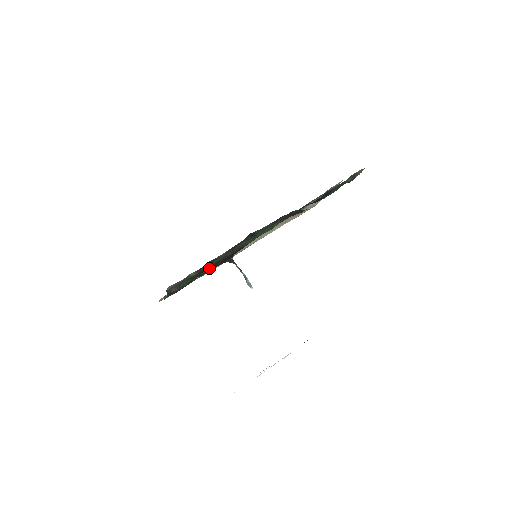
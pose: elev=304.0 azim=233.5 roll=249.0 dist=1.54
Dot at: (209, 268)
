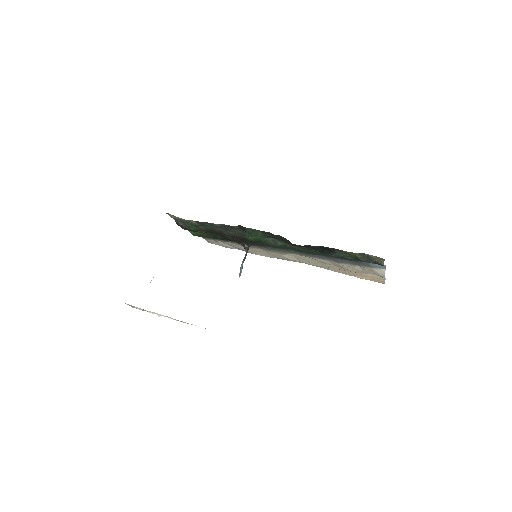
Dot at: (220, 234)
